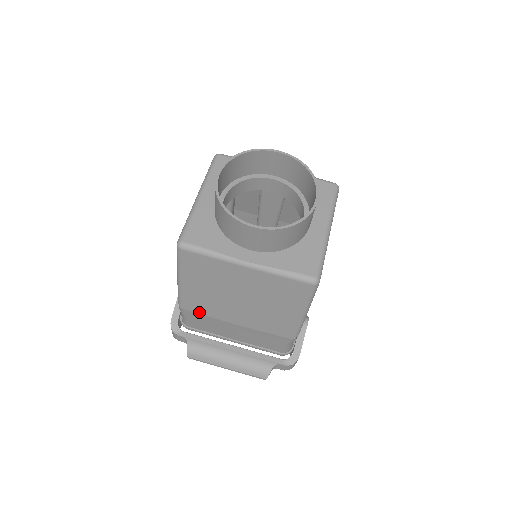
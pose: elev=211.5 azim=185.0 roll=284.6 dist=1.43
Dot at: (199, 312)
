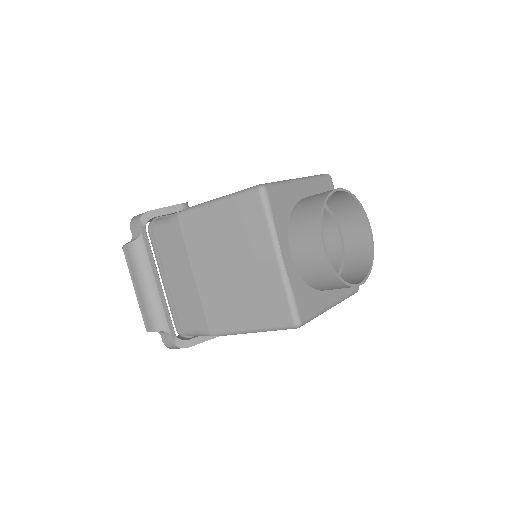
Dot at: (185, 235)
